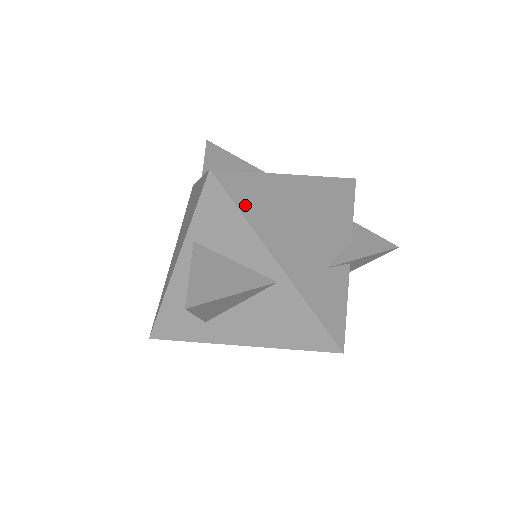
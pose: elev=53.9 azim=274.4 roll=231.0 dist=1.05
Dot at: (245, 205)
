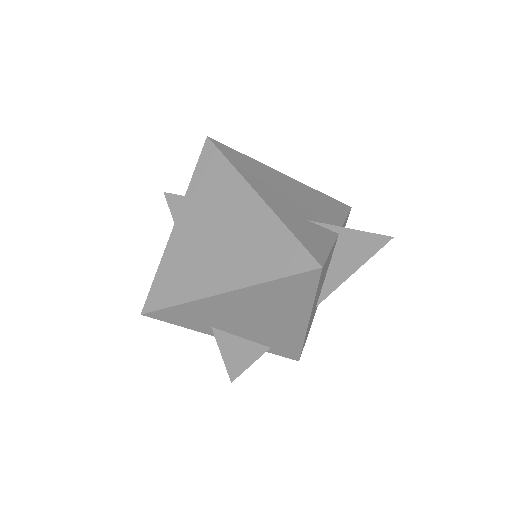
Dot at: (233, 160)
